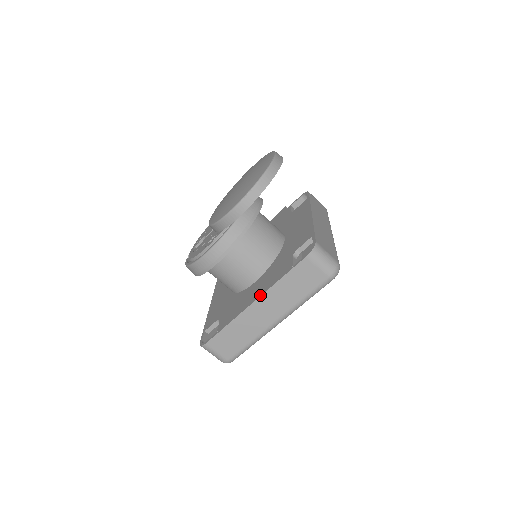
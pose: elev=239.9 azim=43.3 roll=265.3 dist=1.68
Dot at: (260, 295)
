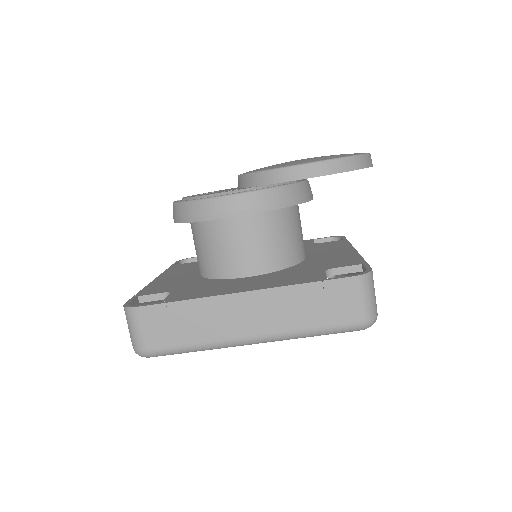
Dot at: (259, 288)
